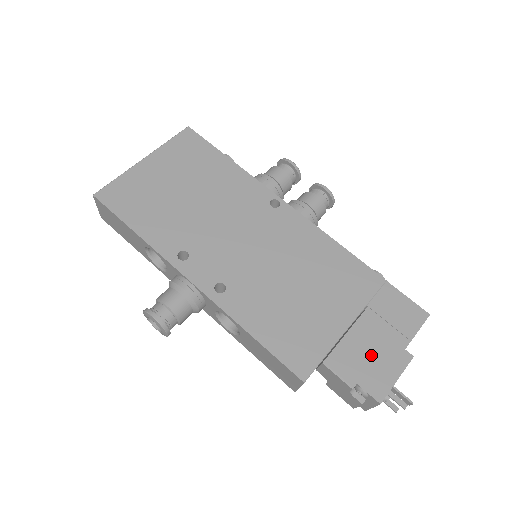
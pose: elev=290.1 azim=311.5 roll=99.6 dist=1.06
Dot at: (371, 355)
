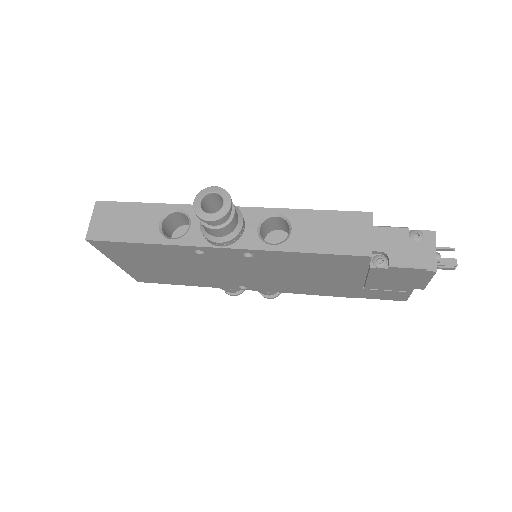
Dot at: occluded
